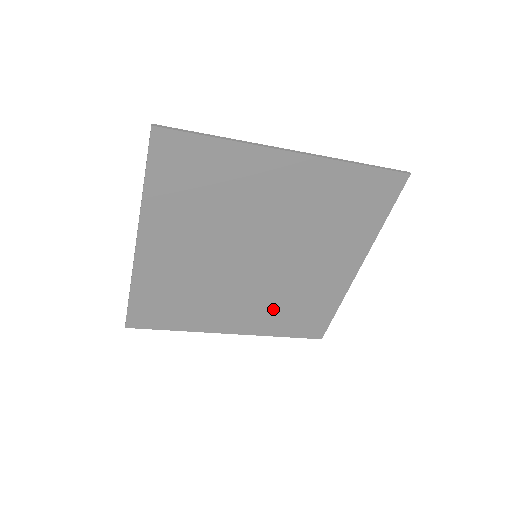
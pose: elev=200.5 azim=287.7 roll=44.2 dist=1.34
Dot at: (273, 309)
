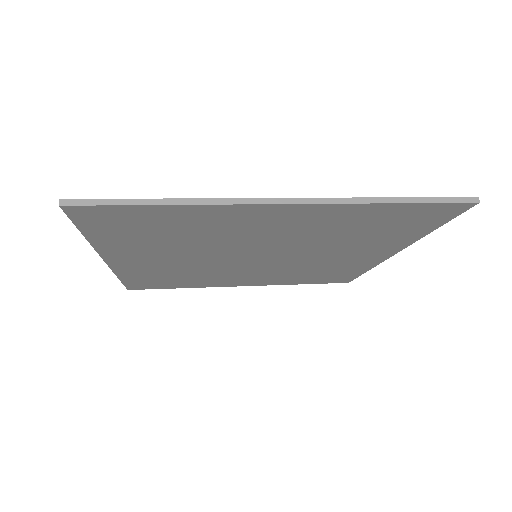
Dot at: (287, 275)
